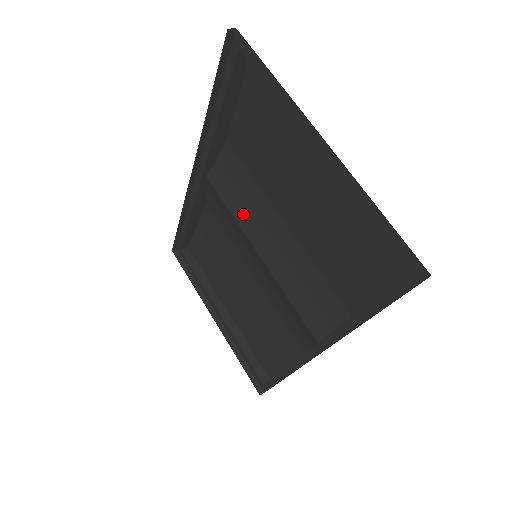
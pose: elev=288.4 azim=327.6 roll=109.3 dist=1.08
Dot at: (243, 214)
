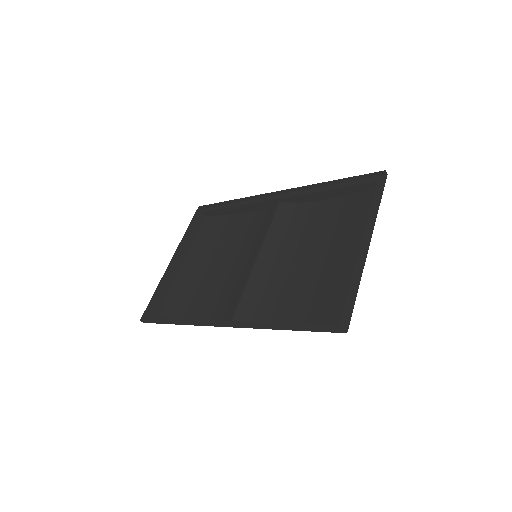
Dot at: (275, 235)
